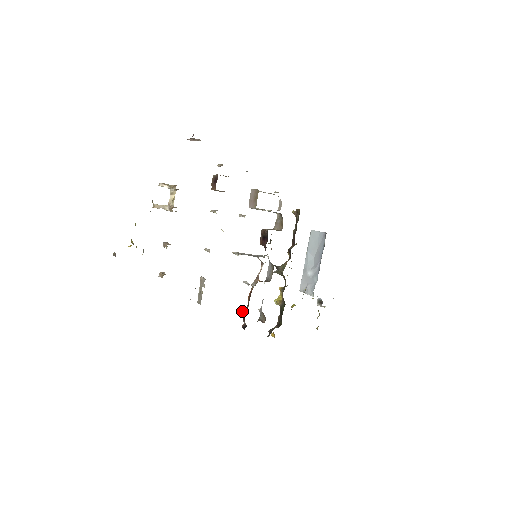
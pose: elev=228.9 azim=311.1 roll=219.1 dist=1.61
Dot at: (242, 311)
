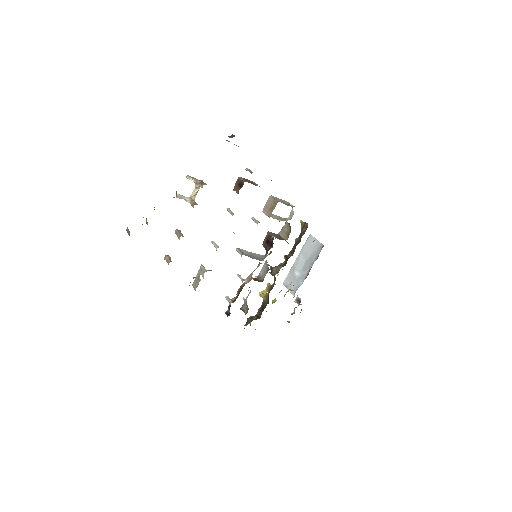
Dot at: (230, 301)
